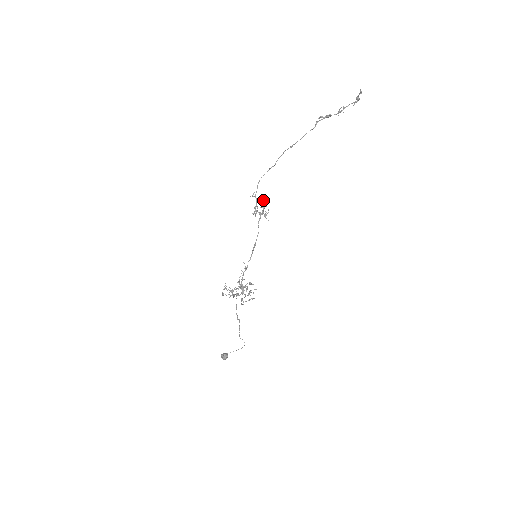
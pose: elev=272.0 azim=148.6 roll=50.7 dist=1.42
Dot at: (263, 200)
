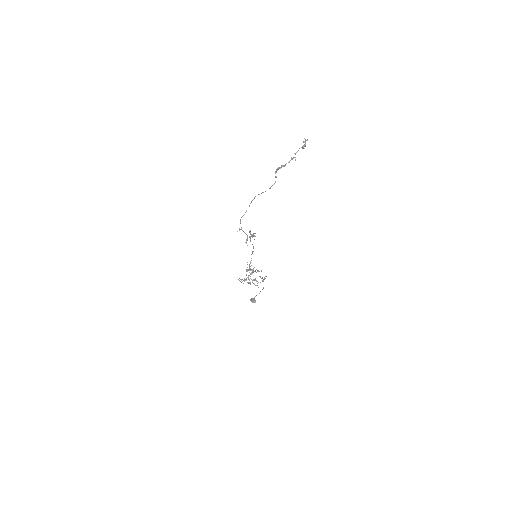
Dot at: (250, 233)
